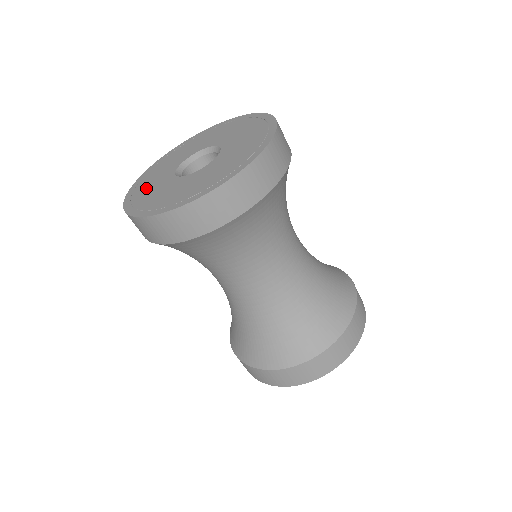
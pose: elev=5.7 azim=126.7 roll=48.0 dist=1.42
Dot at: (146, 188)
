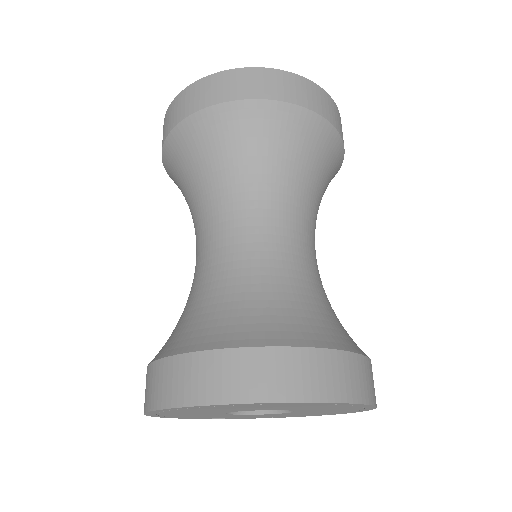
Dot at: occluded
